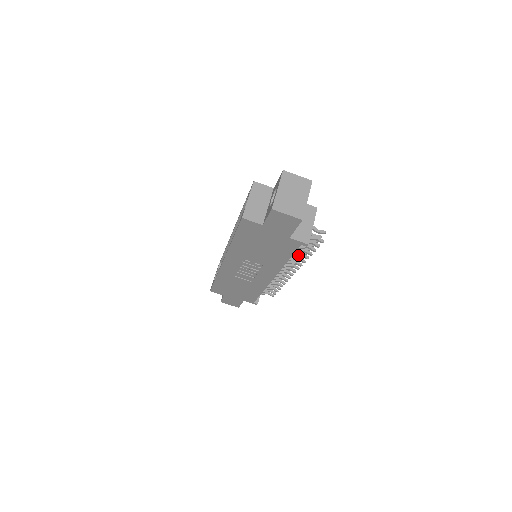
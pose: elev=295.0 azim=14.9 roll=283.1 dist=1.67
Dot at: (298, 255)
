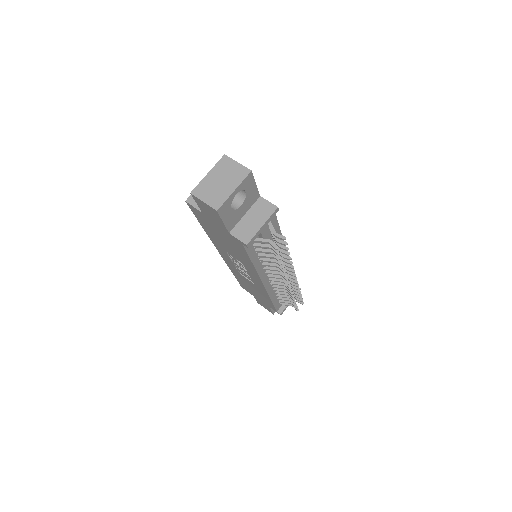
Dot at: (273, 261)
